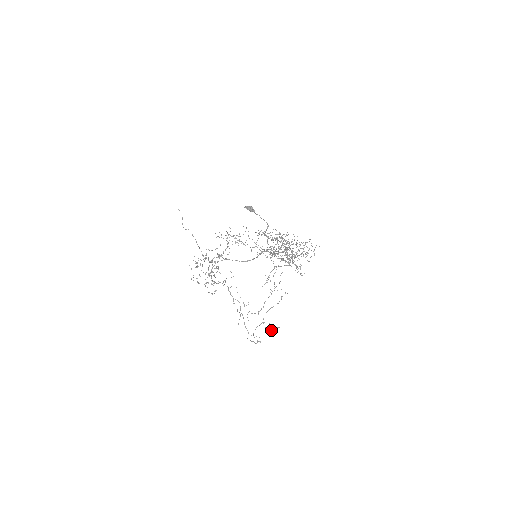
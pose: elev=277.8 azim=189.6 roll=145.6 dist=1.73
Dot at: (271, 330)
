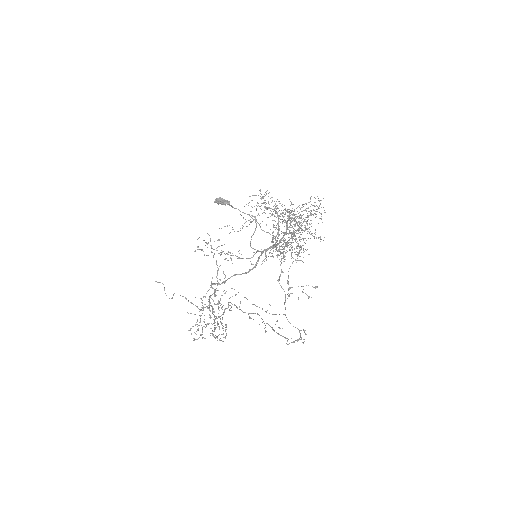
Dot at: (308, 298)
